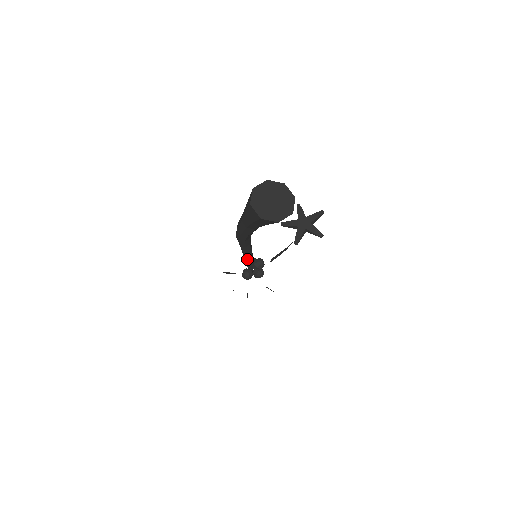
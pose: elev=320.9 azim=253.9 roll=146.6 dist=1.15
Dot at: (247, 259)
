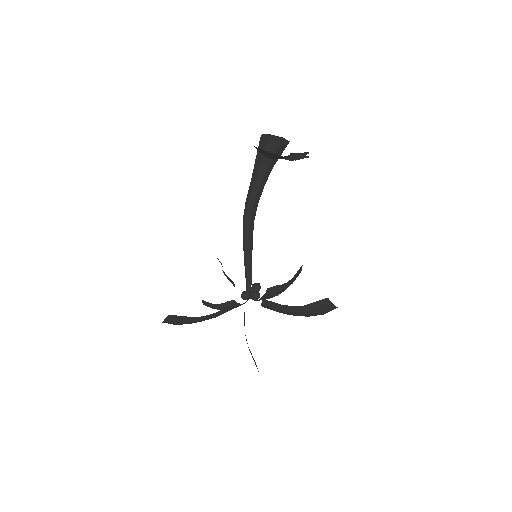
Dot at: (247, 271)
